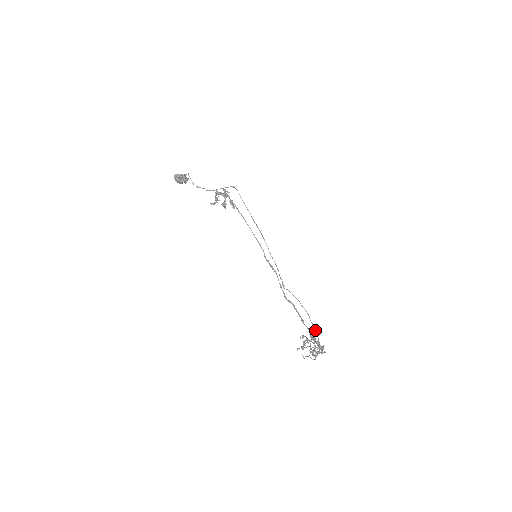
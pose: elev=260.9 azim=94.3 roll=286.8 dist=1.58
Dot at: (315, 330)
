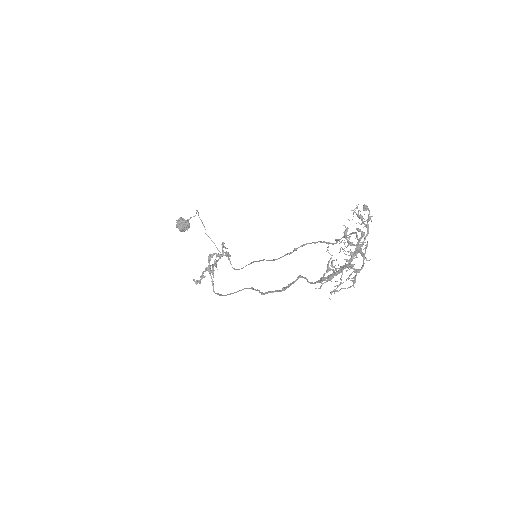
Dot at: (350, 233)
